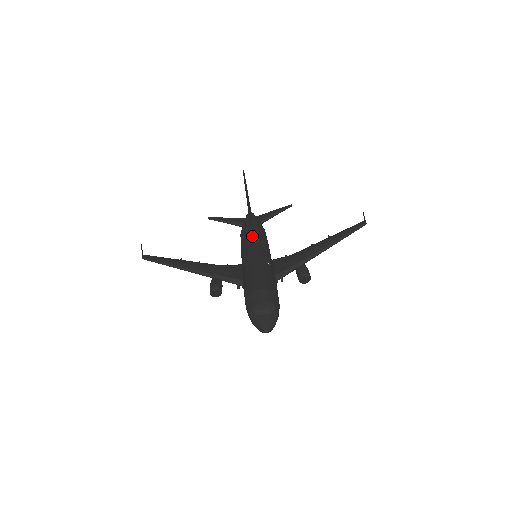
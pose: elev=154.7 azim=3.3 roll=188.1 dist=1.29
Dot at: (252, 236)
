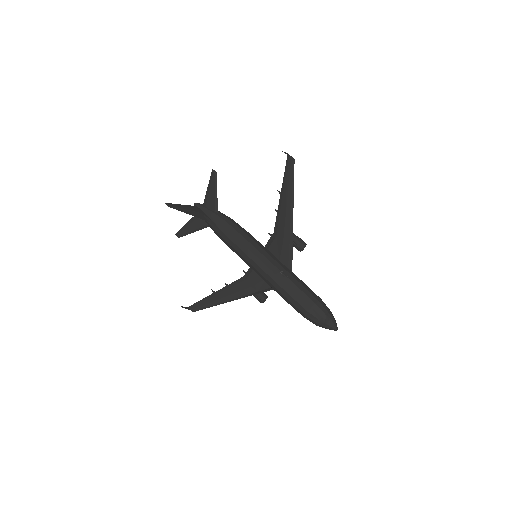
Dot at: (240, 250)
